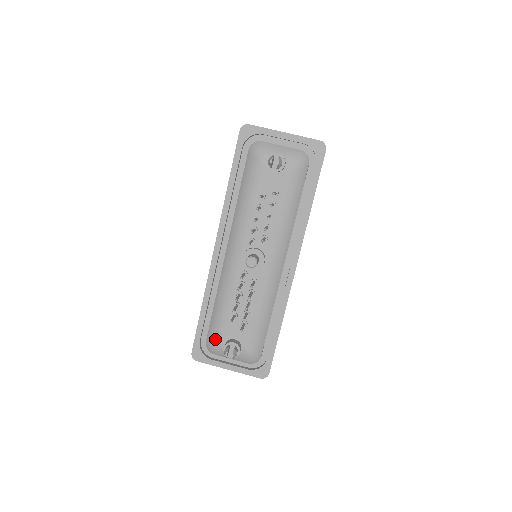
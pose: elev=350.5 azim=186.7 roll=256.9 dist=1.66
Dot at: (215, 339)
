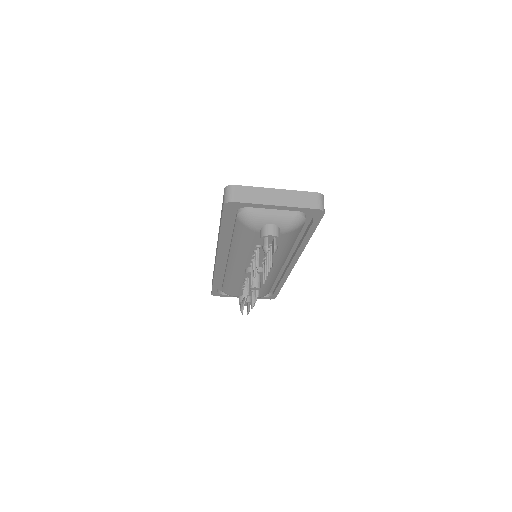
Dot at: (230, 294)
